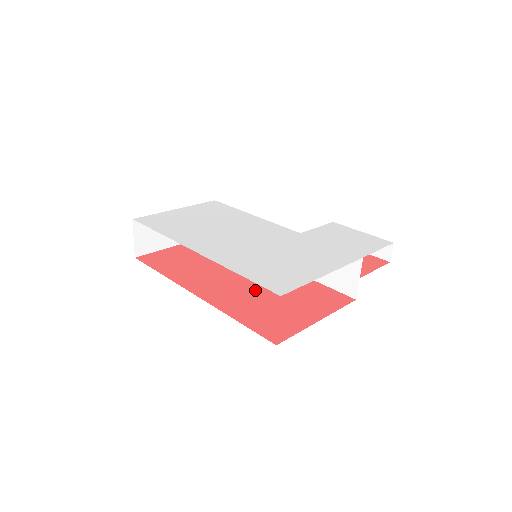
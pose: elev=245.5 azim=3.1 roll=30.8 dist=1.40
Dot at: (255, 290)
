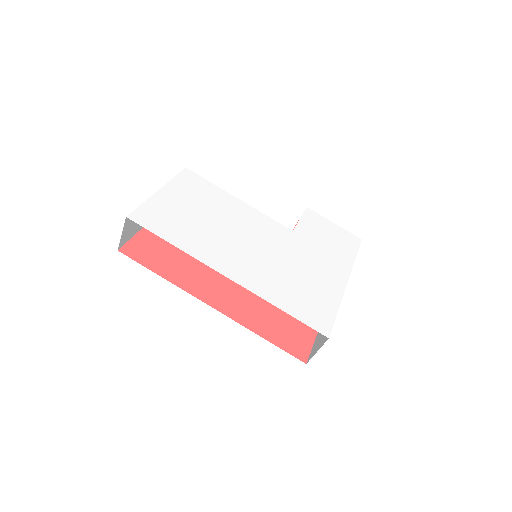
Dot at: occluded
